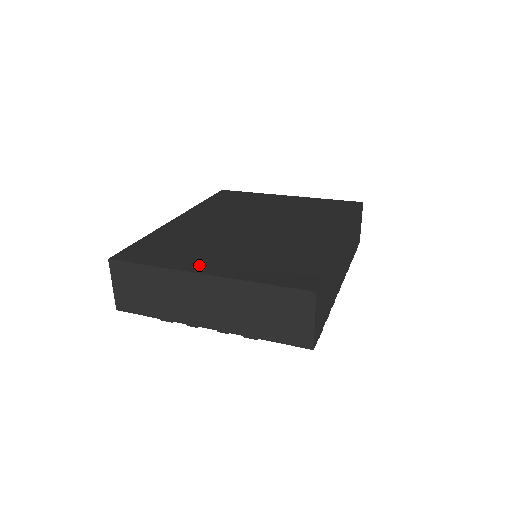
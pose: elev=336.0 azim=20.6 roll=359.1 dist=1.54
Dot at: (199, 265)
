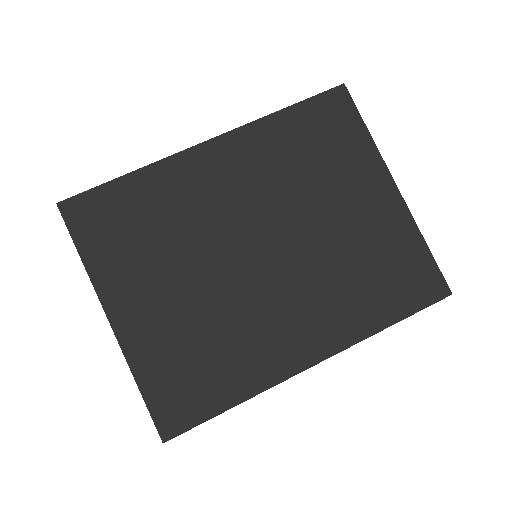
Dot at: (120, 298)
